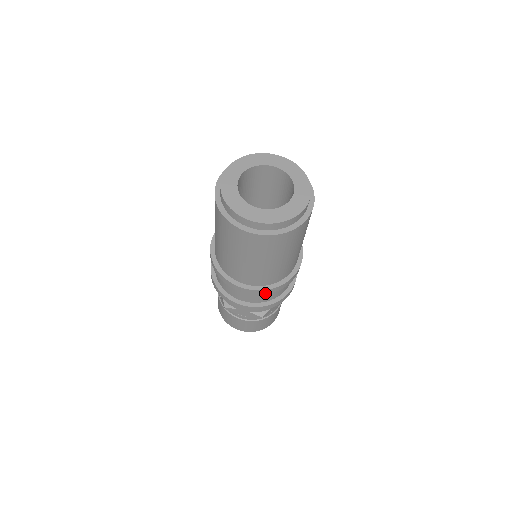
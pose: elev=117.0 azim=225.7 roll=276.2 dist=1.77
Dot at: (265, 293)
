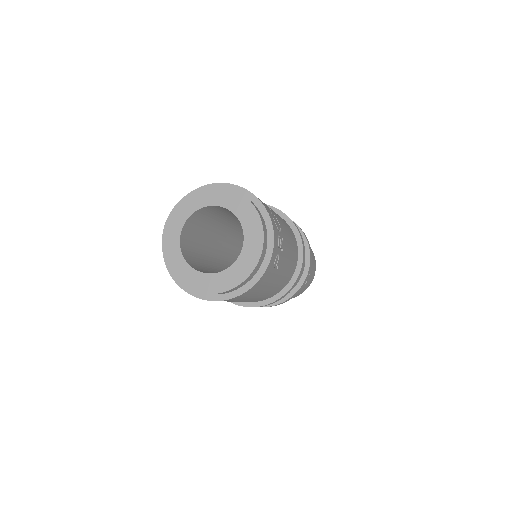
Dot at: occluded
